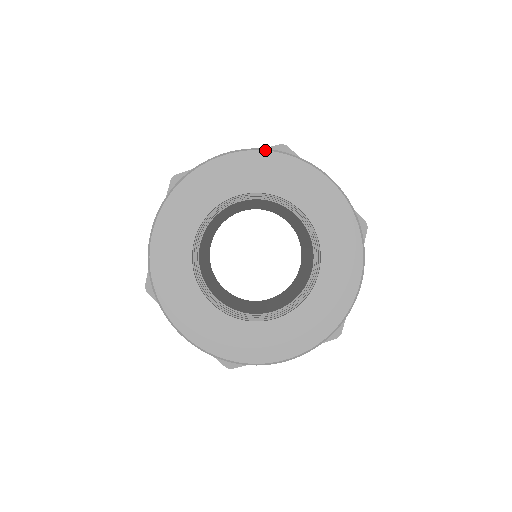
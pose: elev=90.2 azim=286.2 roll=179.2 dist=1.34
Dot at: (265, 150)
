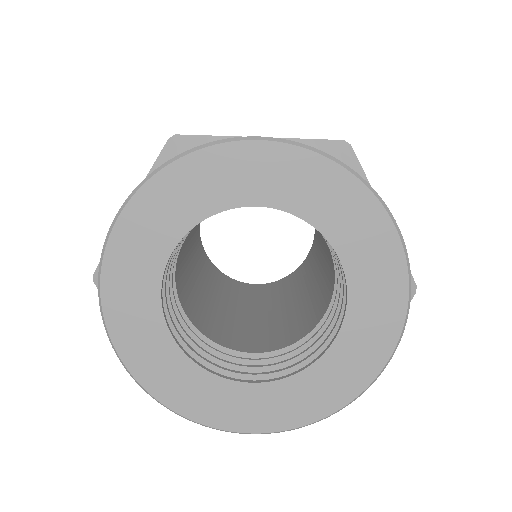
Dot at: (319, 153)
